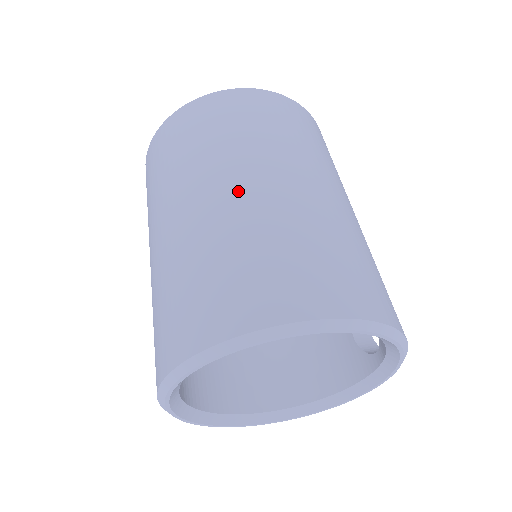
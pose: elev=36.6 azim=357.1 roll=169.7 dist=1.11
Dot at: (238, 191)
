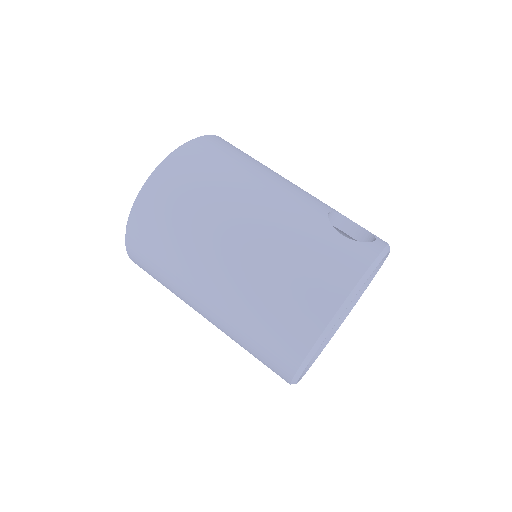
Dot at: (212, 298)
